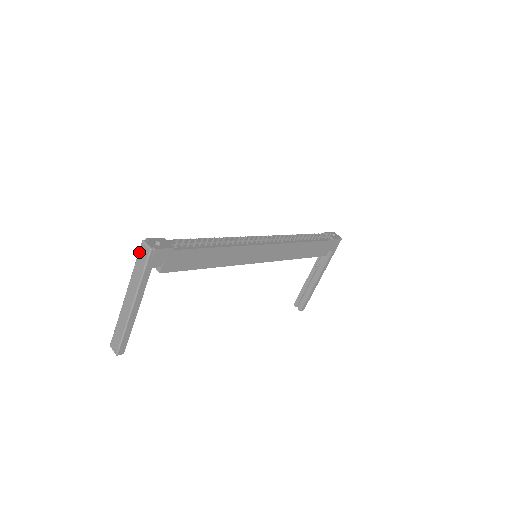
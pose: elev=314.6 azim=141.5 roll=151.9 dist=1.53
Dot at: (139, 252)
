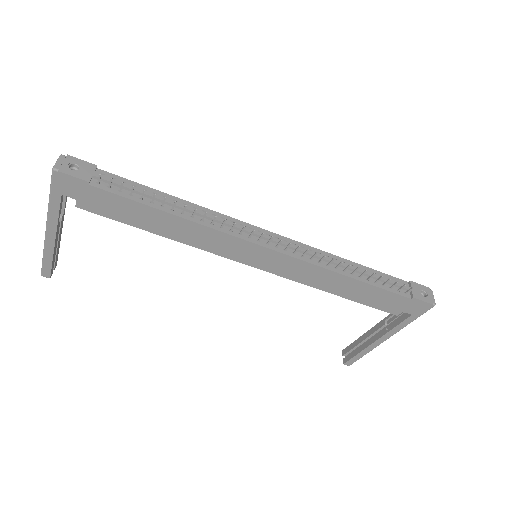
Dot at: occluded
